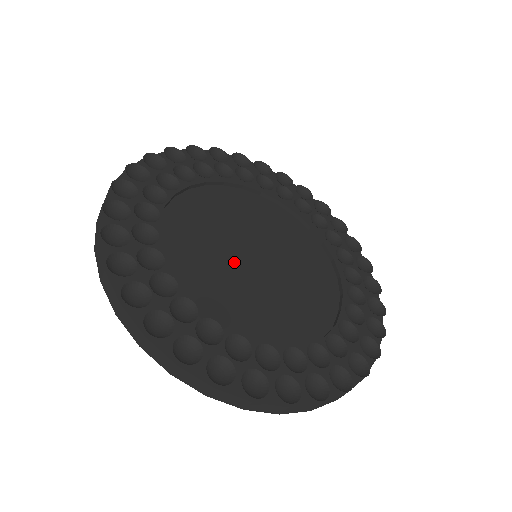
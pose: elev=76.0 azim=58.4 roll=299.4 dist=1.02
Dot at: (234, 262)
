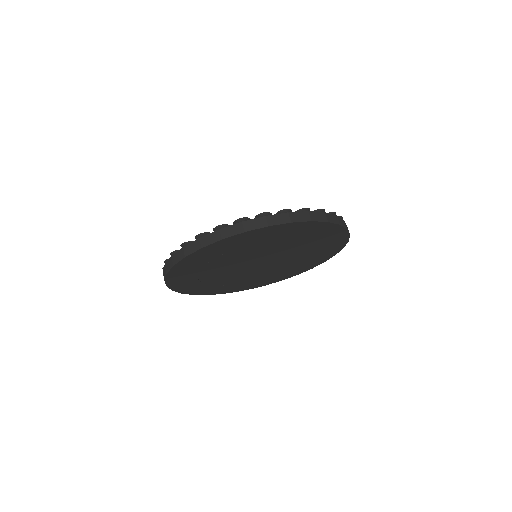
Dot at: occluded
